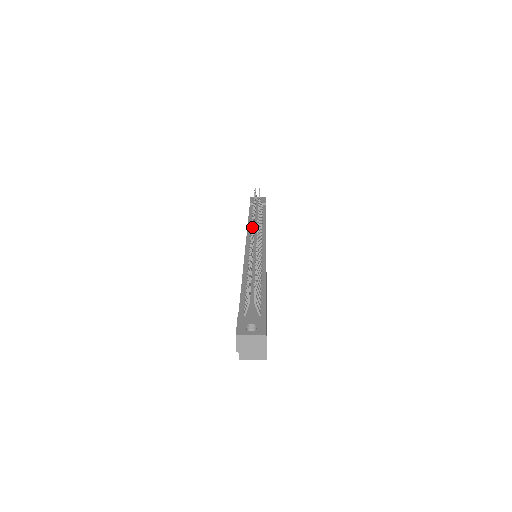
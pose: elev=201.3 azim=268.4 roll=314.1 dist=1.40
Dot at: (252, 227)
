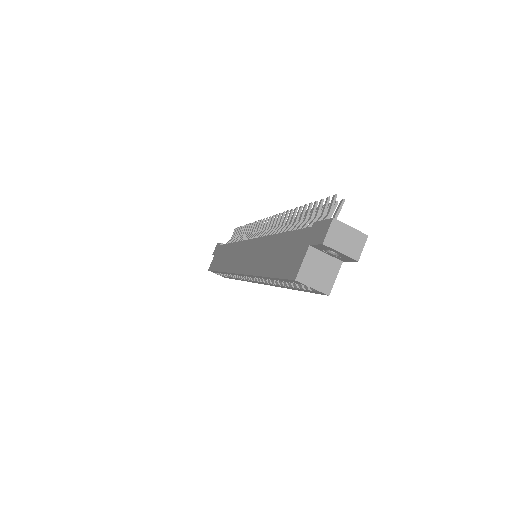
Dot at: (270, 217)
